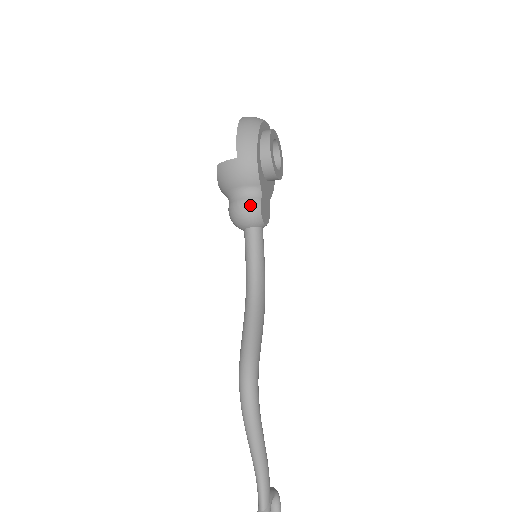
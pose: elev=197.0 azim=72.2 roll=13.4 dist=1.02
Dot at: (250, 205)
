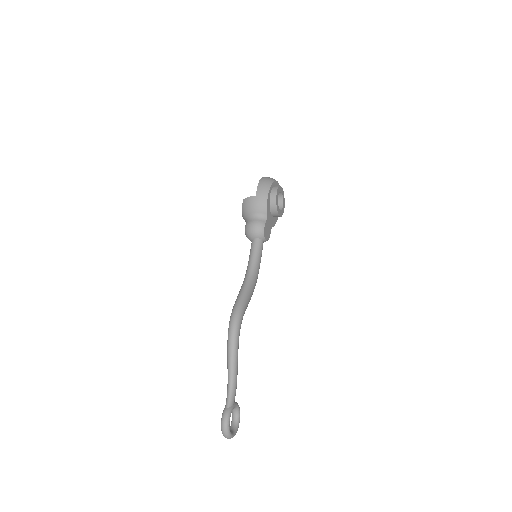
Dot at: (258, 224)
